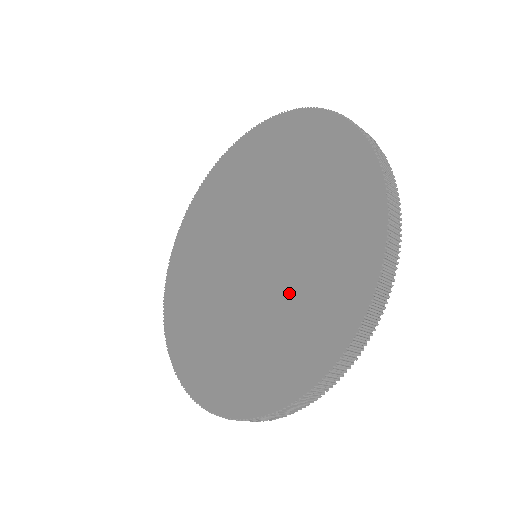
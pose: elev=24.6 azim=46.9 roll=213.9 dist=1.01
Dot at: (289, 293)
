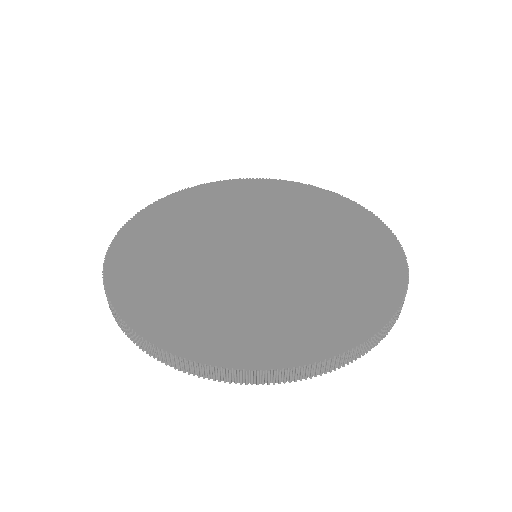
Dot at: (253, 299)
